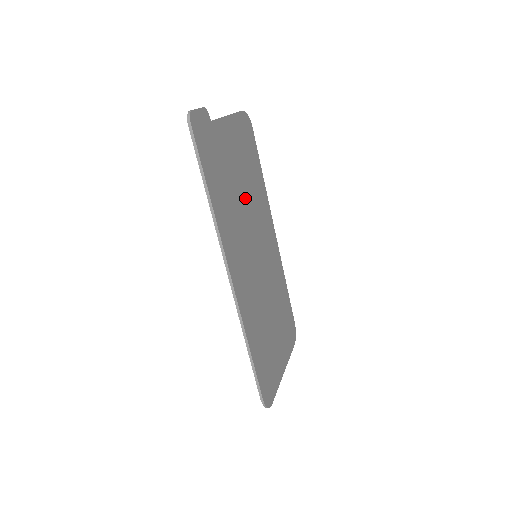
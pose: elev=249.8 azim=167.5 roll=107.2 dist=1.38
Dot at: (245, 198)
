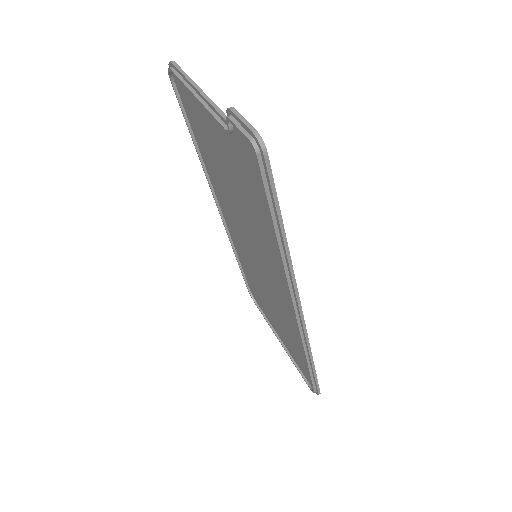
Dot at: occluded
